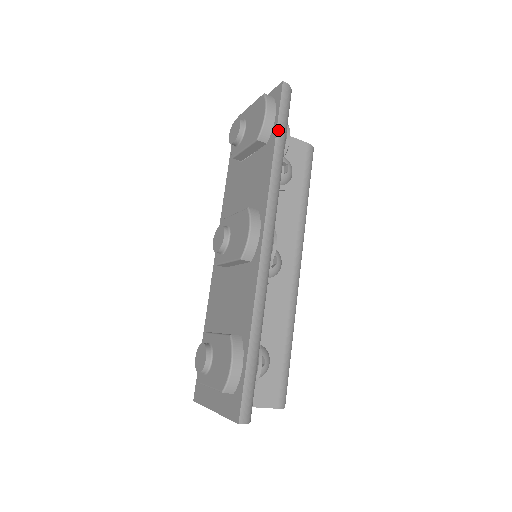
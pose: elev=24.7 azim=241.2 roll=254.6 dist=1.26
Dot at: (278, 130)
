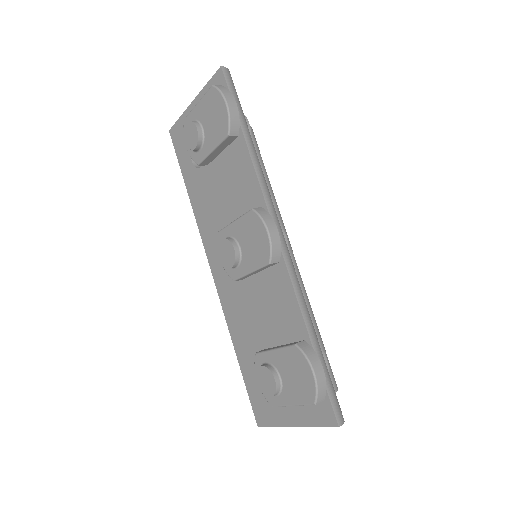
Dot at: (239, 118)
